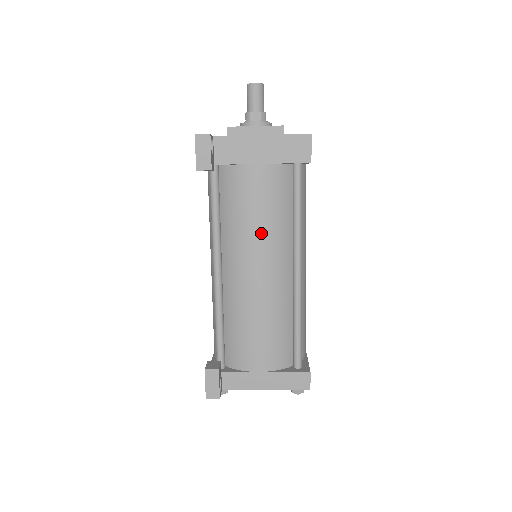
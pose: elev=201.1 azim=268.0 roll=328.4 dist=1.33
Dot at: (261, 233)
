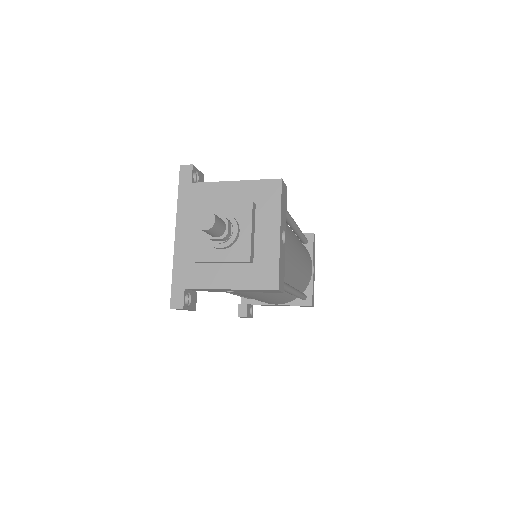
Dot at: (253, 296)
